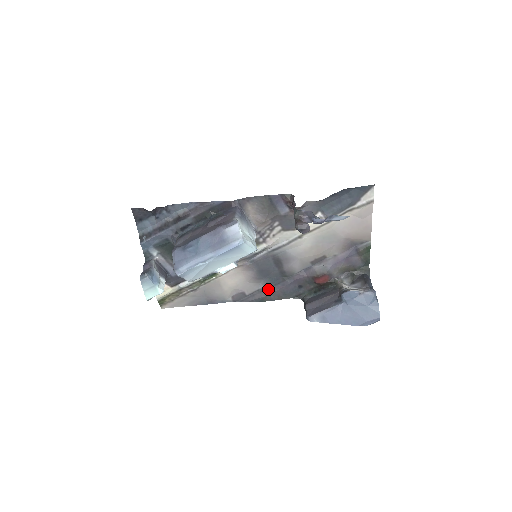
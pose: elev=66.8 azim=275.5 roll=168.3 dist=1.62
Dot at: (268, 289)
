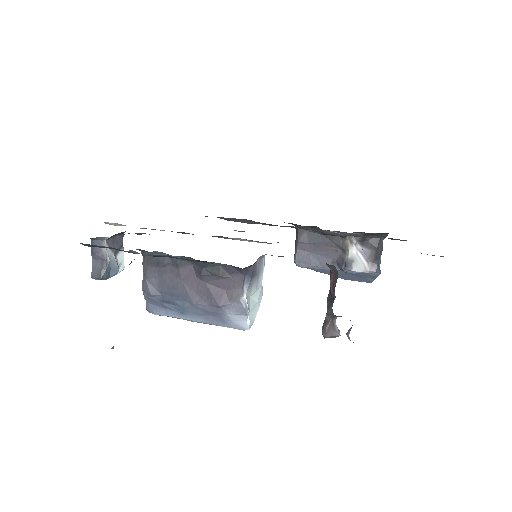
Dot at: (258, 222)
